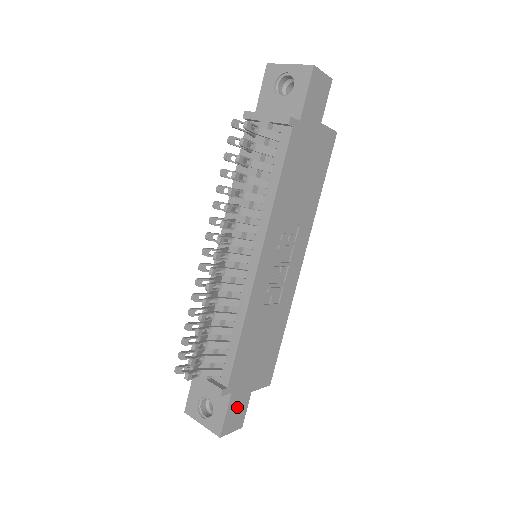
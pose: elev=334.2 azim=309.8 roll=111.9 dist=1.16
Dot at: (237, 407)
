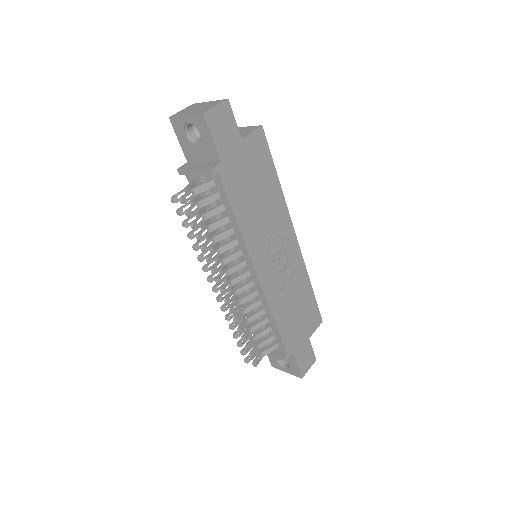
Dot at: (303, 355)
